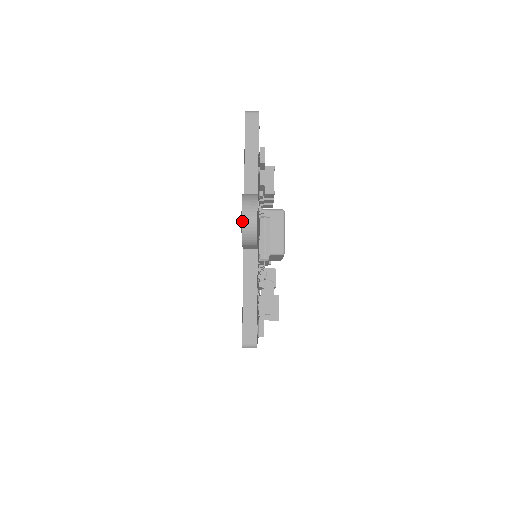
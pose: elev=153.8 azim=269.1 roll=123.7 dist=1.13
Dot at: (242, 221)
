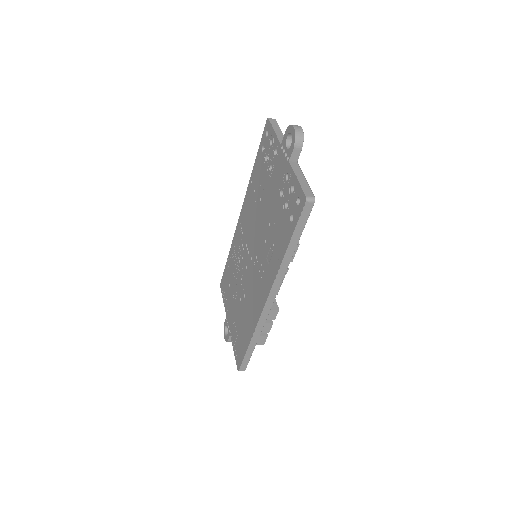
Dot at: (295, 129)
